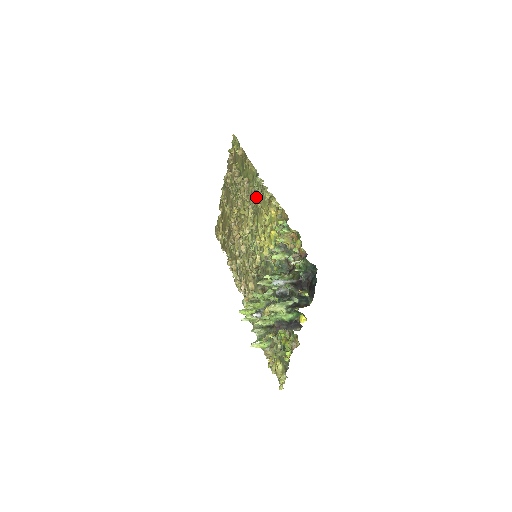
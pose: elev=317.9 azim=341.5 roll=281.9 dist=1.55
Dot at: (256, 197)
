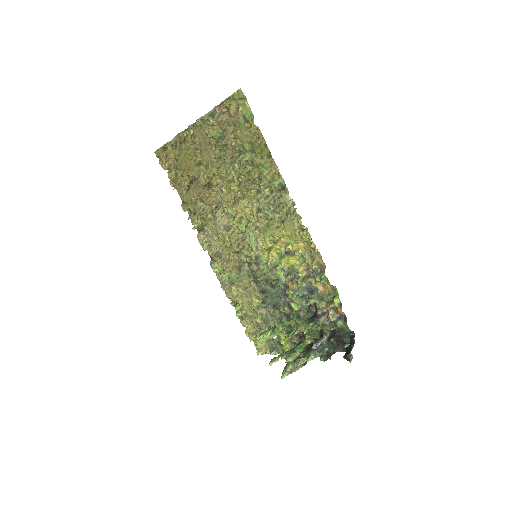
Dot at: (277, 210)
